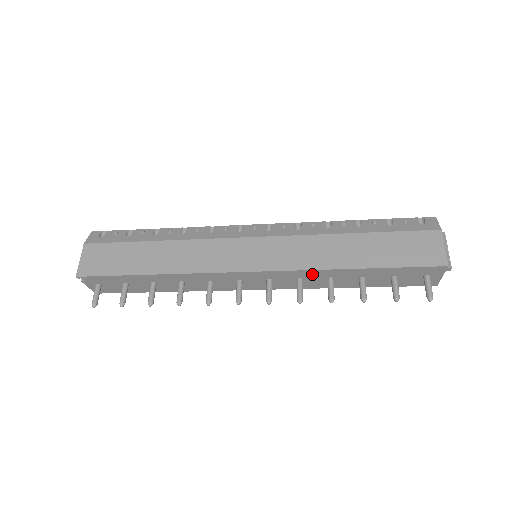
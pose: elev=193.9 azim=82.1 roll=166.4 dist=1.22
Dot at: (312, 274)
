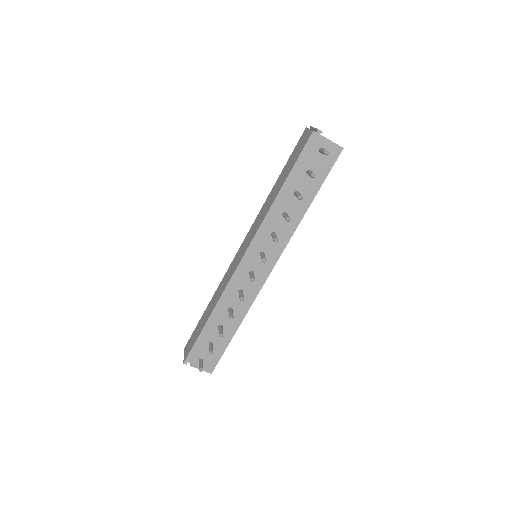
Dot at: (270, 222)
